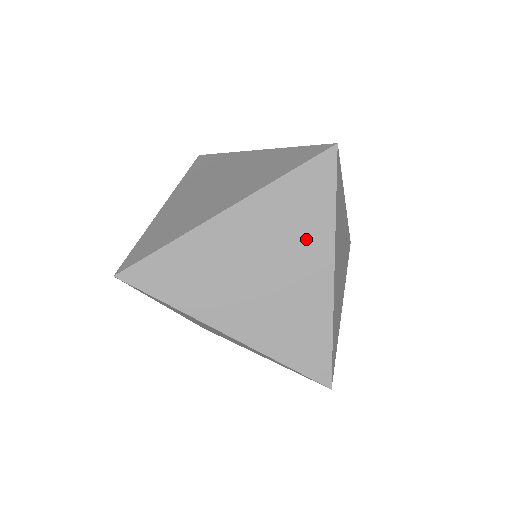
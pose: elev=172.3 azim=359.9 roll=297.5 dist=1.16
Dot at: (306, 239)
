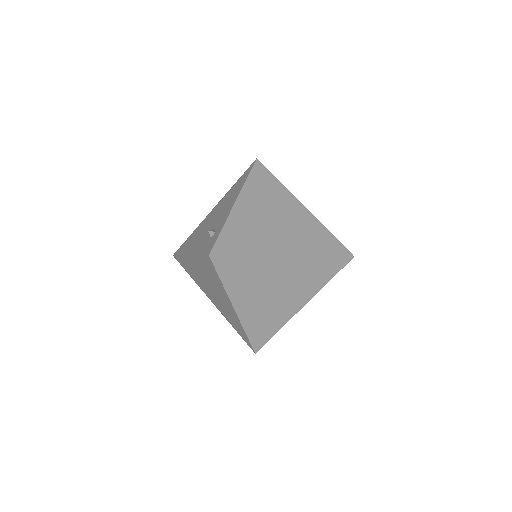
Dot at: (306, 288)
